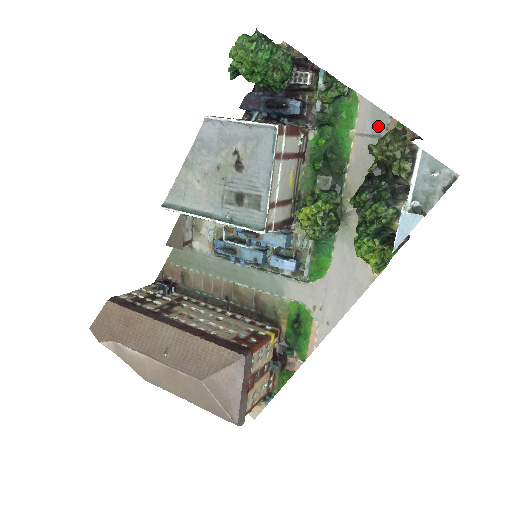
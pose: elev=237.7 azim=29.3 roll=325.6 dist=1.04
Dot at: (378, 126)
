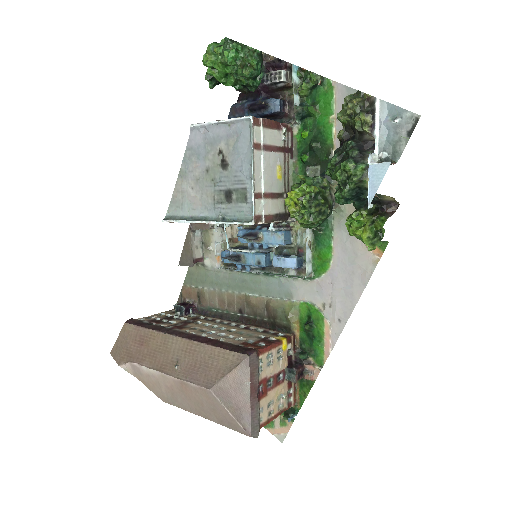
Dot at: occluded
